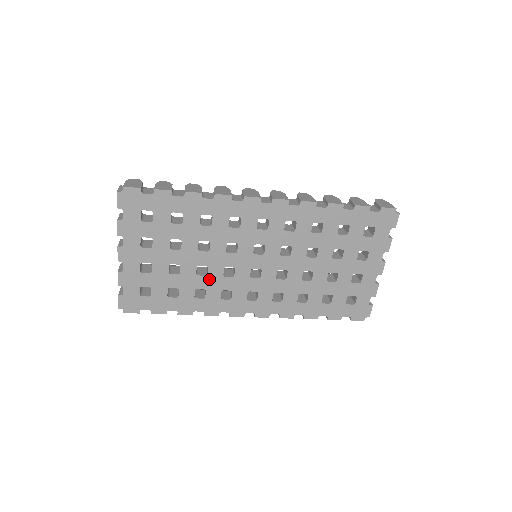
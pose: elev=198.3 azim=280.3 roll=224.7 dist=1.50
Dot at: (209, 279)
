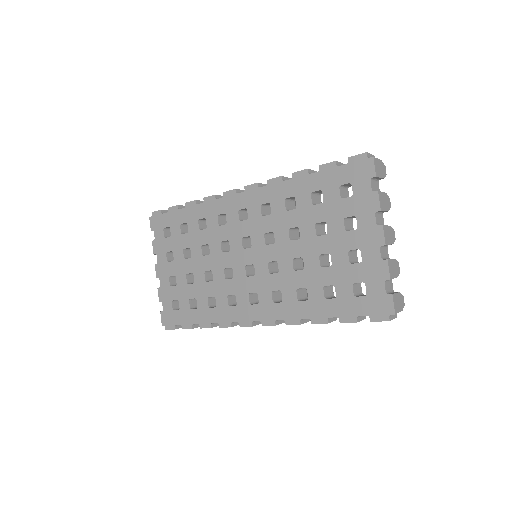
Dot at: (215, 284)
